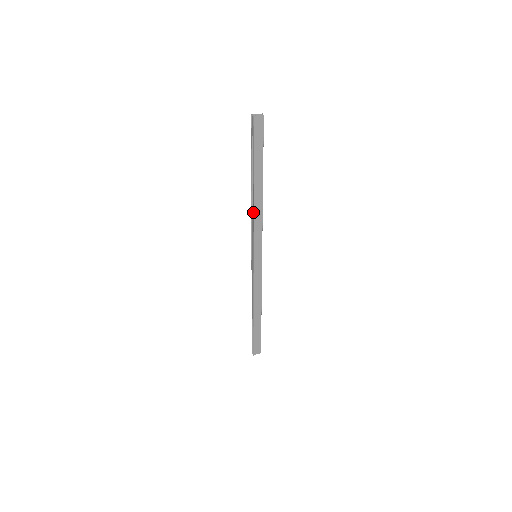
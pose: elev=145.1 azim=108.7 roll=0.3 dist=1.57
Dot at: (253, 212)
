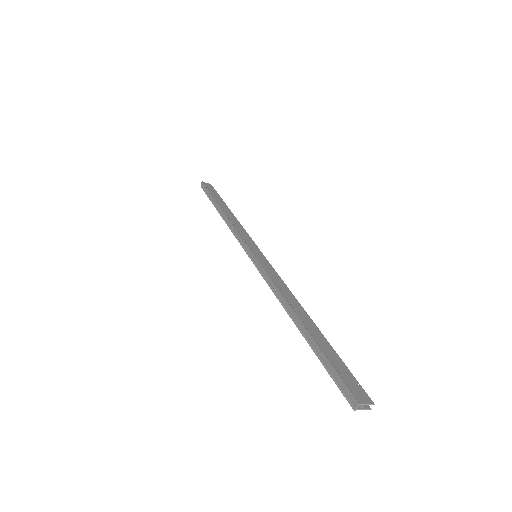
Dot at: (230, 221)
